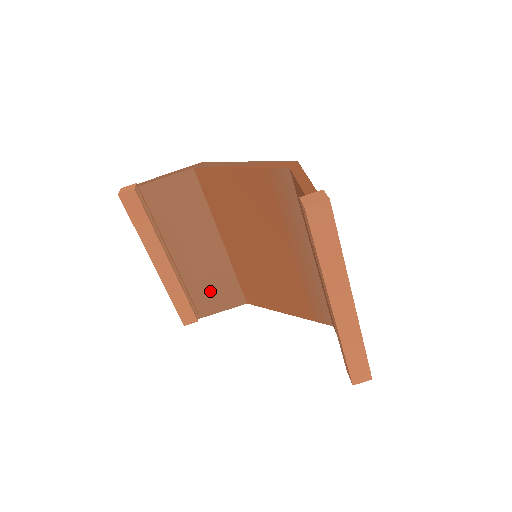
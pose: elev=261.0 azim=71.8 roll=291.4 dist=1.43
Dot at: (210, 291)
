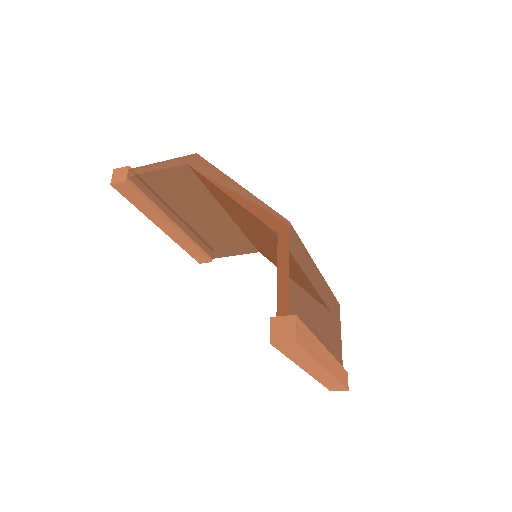
Dot at: (221, 244)
